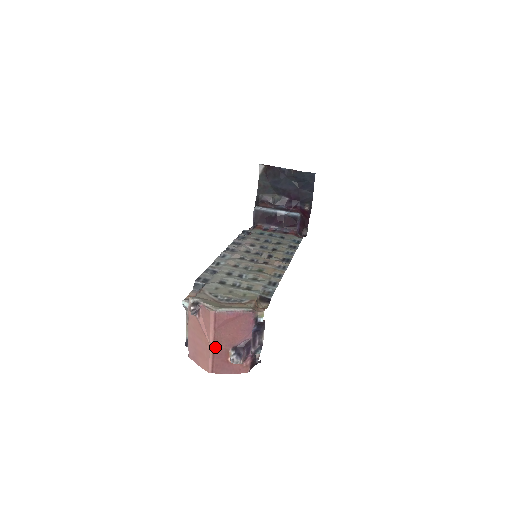
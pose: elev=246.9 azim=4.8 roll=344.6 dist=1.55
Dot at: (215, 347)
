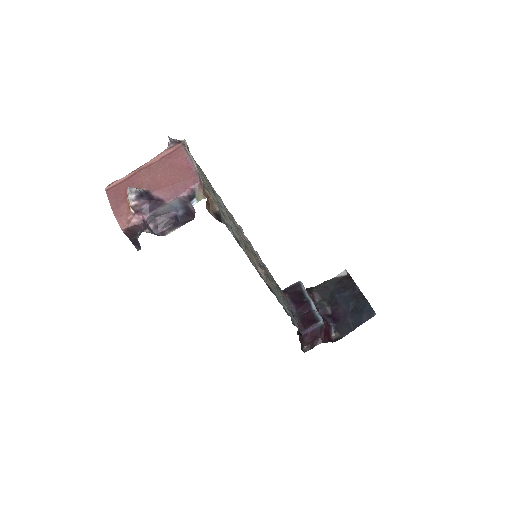
Dot at: (140, 172)
